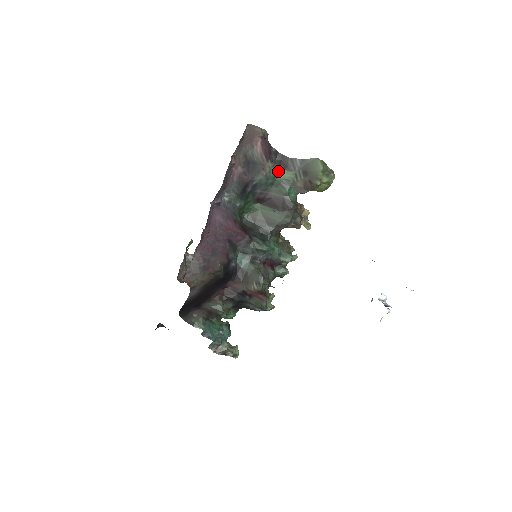
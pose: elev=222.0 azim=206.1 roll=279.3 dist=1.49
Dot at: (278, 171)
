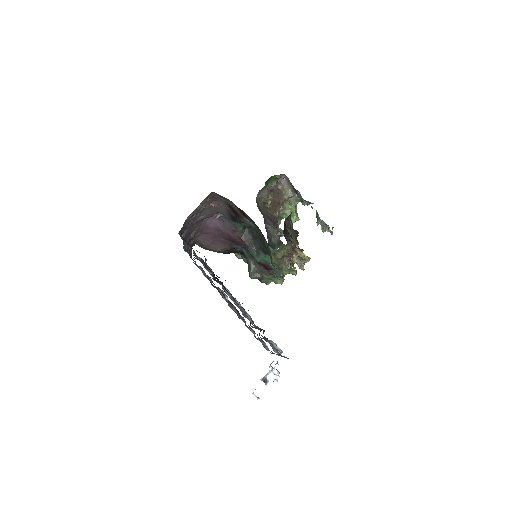
Dot at: occluded
